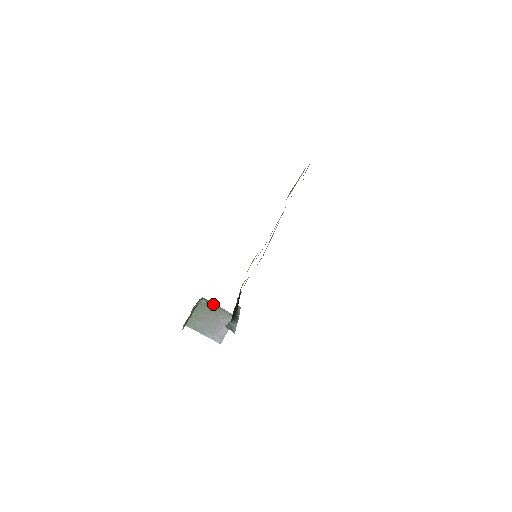
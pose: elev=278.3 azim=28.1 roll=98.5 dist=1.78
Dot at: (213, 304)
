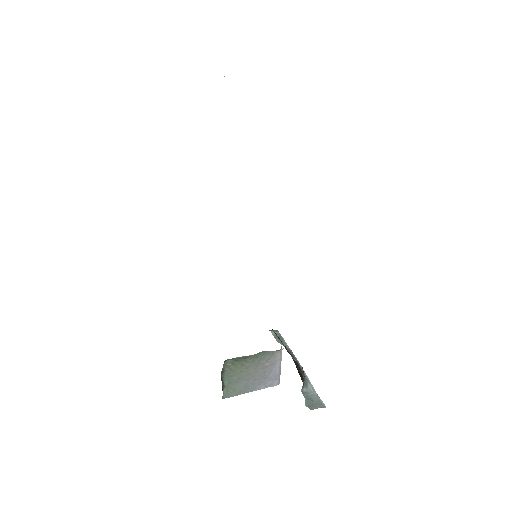
Dot at: (244, 357)
